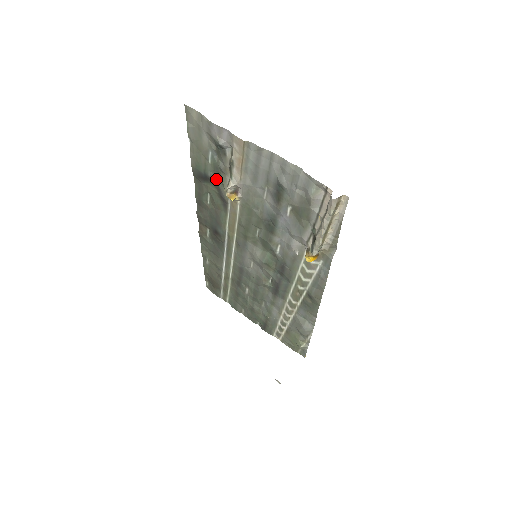
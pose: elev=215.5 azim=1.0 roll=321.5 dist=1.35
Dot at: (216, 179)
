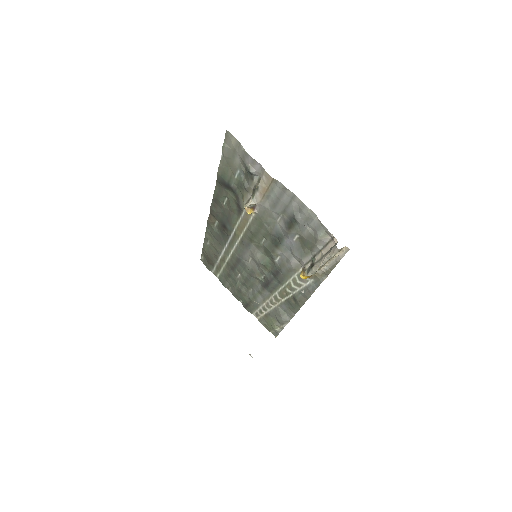
Dot at: (238, 191)
